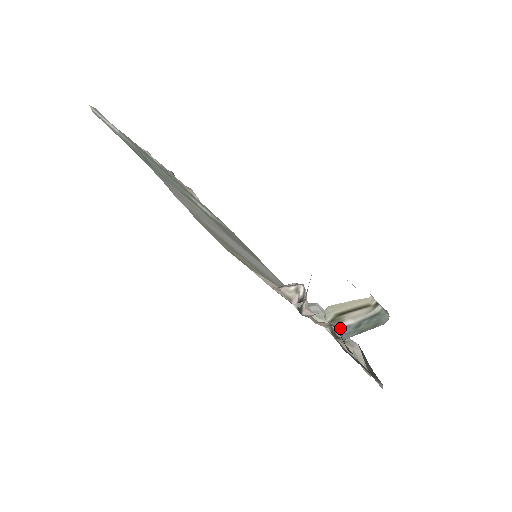
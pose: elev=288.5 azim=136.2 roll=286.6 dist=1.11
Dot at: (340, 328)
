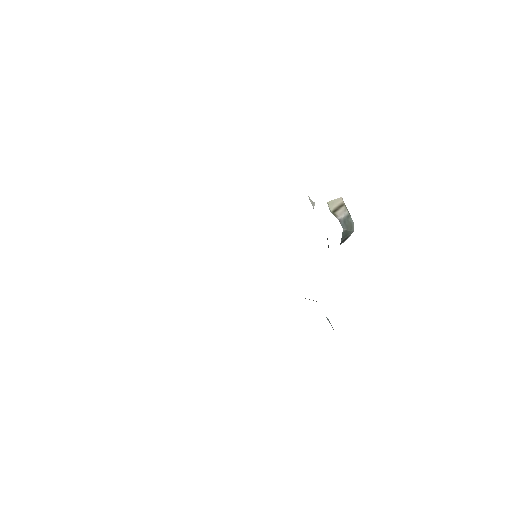
Dot at: (338, 219)
